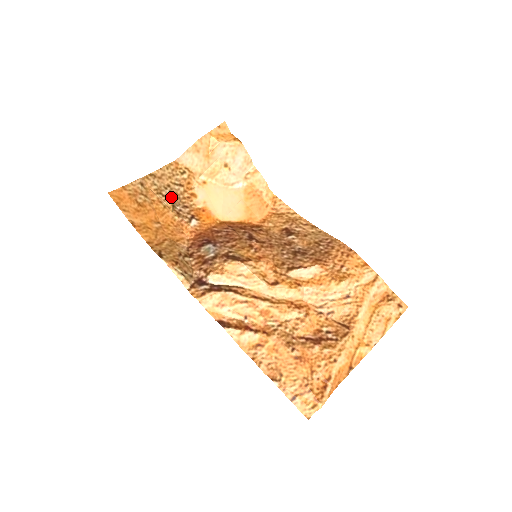
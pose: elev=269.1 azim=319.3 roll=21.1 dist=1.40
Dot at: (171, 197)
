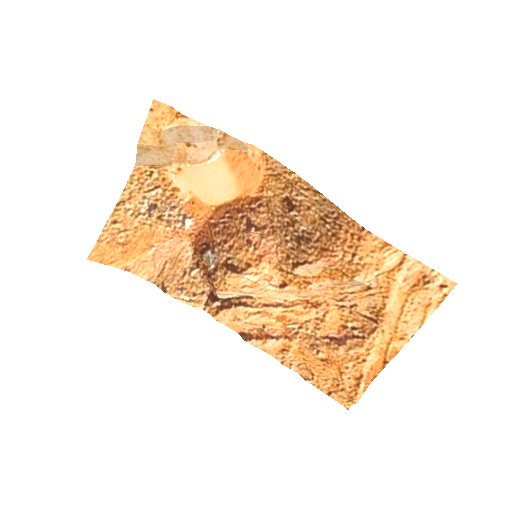
Dot at: (152, 210)
